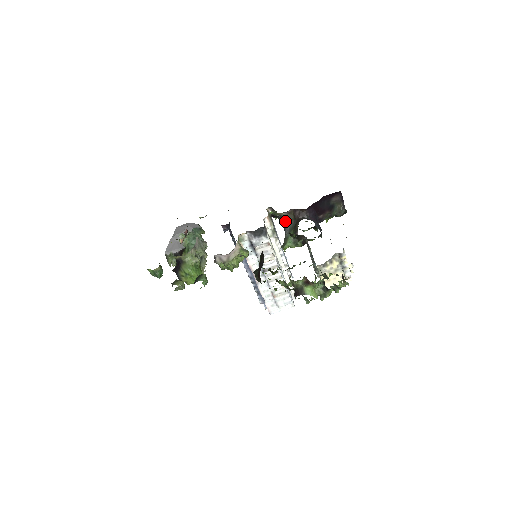
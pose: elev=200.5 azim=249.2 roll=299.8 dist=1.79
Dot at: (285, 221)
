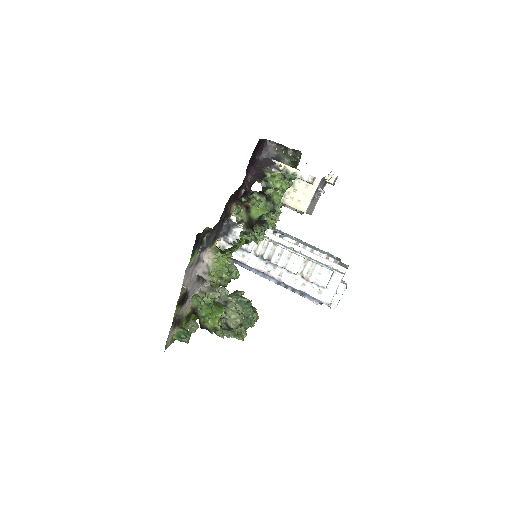
Dot at: occluded
